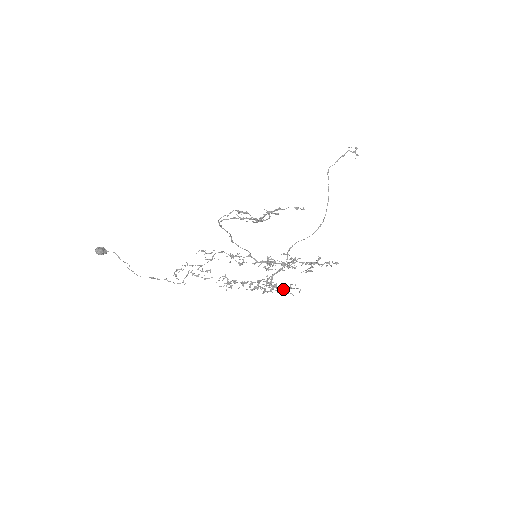
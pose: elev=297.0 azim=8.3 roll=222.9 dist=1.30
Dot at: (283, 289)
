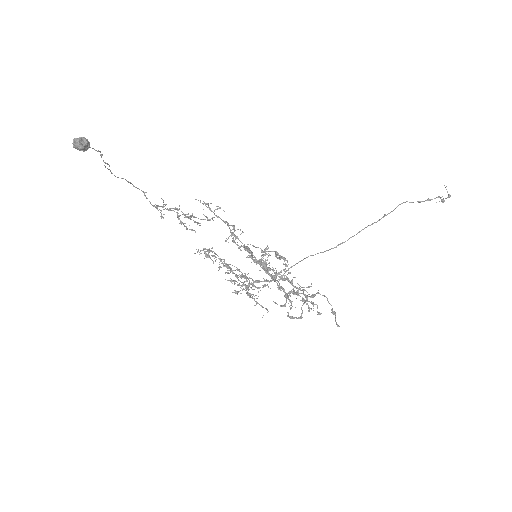
Dot at: (254, 298)
